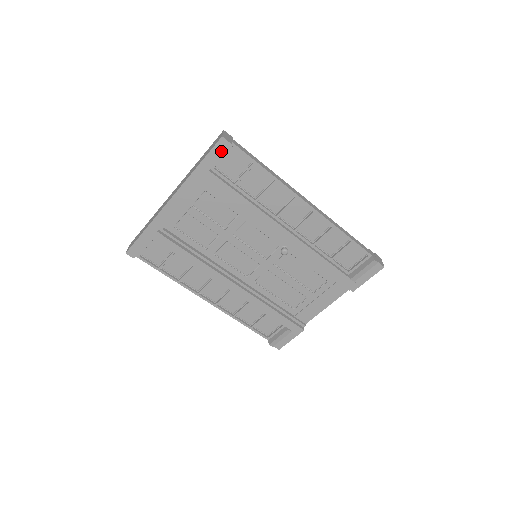
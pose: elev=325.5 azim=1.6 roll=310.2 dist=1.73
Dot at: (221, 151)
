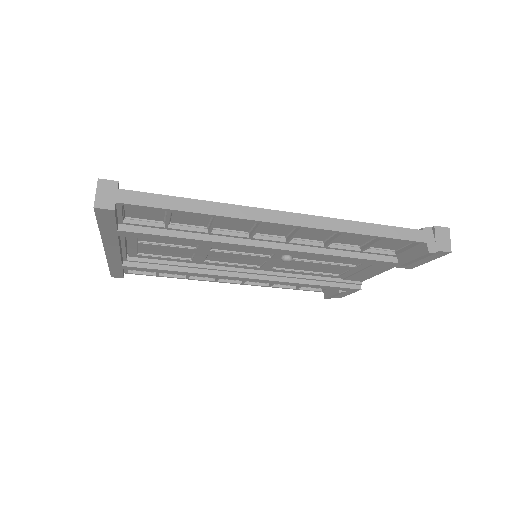
Dot at: (110, 217)
